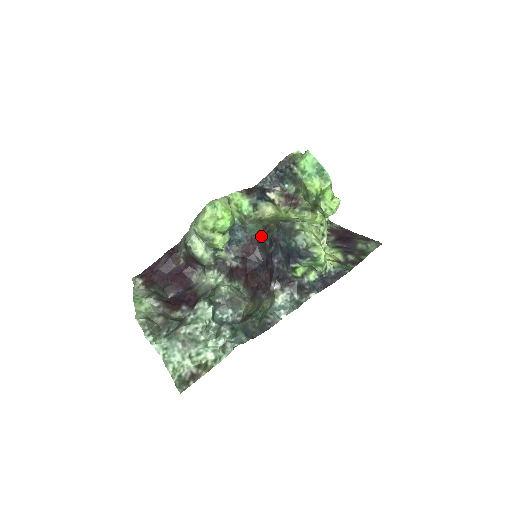
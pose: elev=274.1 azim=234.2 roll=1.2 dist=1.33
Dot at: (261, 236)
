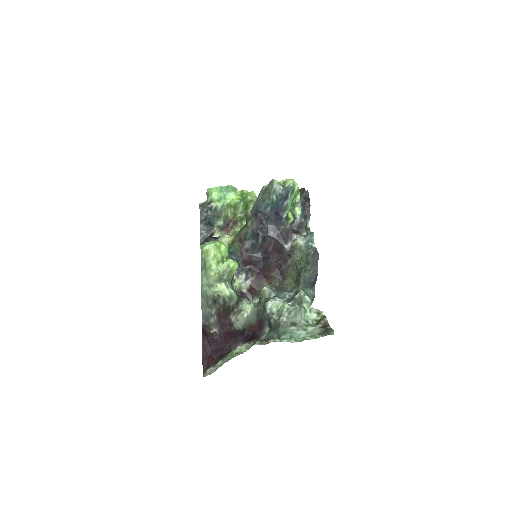
Dot at: (244, 245)
